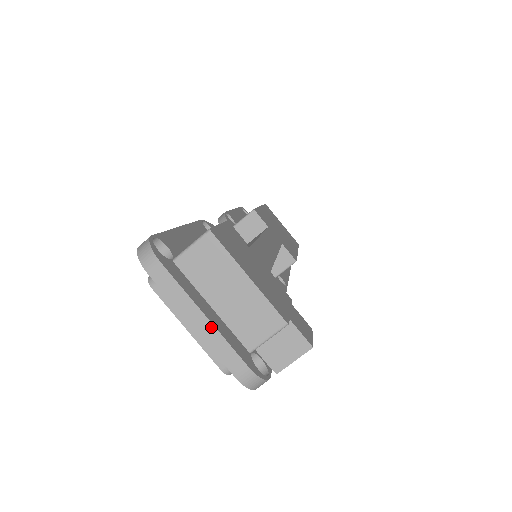
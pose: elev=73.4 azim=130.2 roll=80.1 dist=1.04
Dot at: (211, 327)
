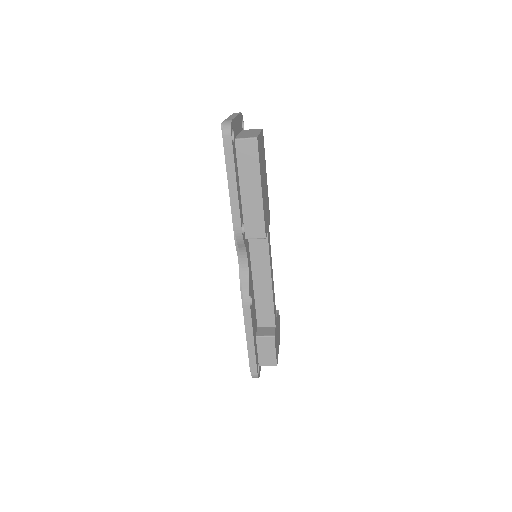
Dot at: occluded
